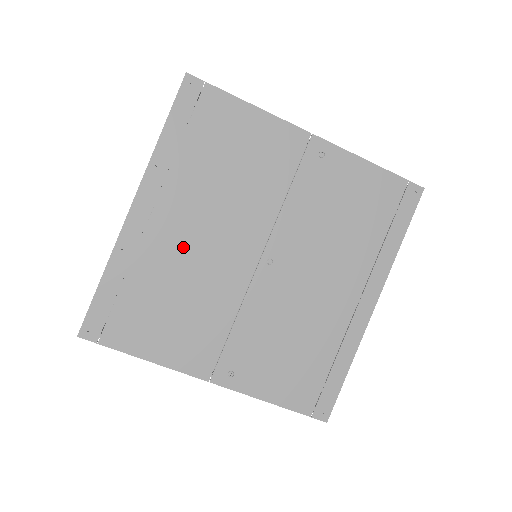
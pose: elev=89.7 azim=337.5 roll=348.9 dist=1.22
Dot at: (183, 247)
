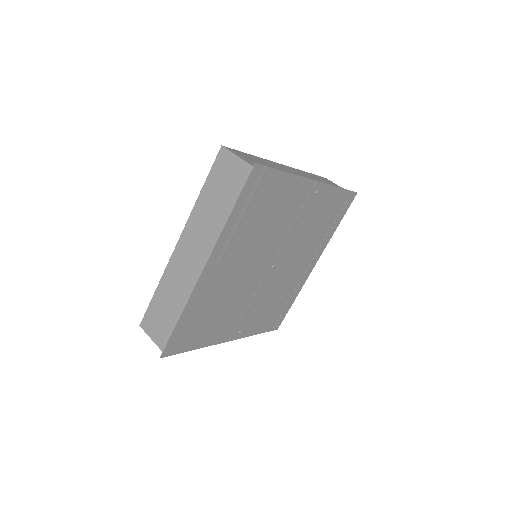
Dot at: (229, 280)
